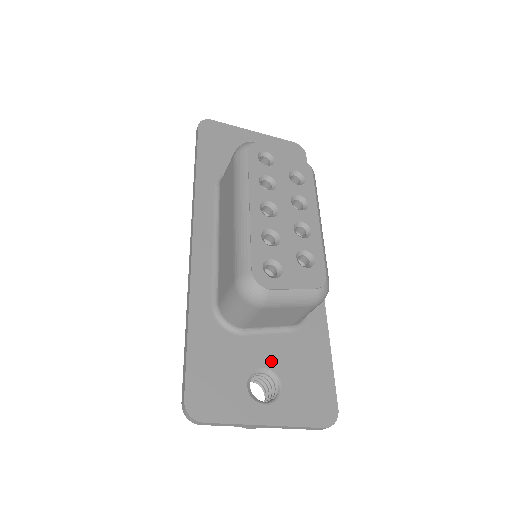
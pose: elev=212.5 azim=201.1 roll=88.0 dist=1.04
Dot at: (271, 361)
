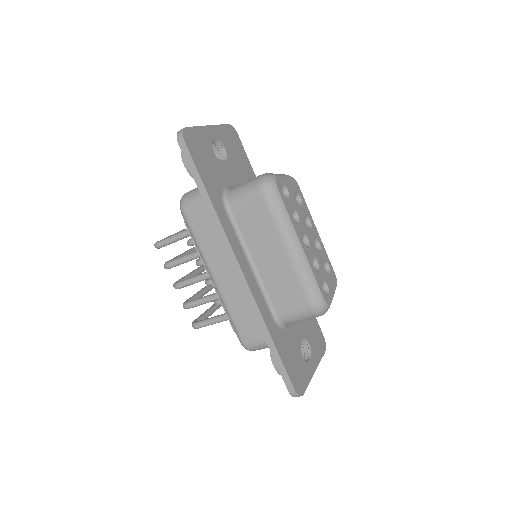
Dot at: (301, 332)
